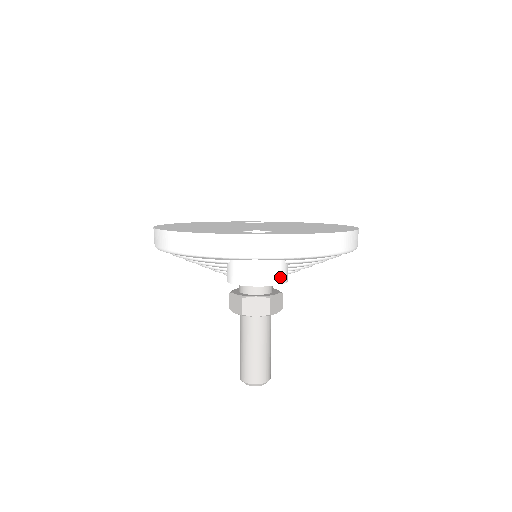
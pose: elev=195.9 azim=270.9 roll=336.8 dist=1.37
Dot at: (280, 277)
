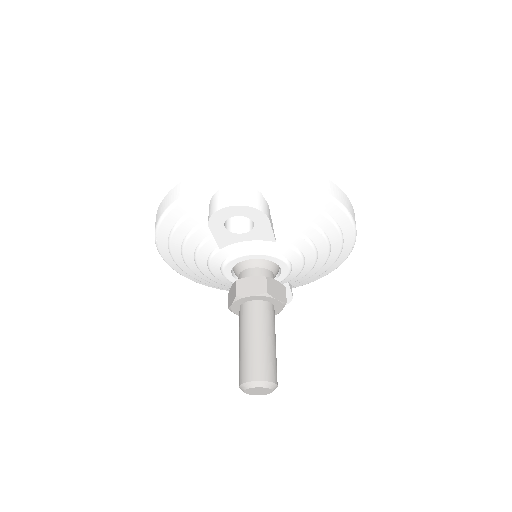
Dot at: (256, 203)
